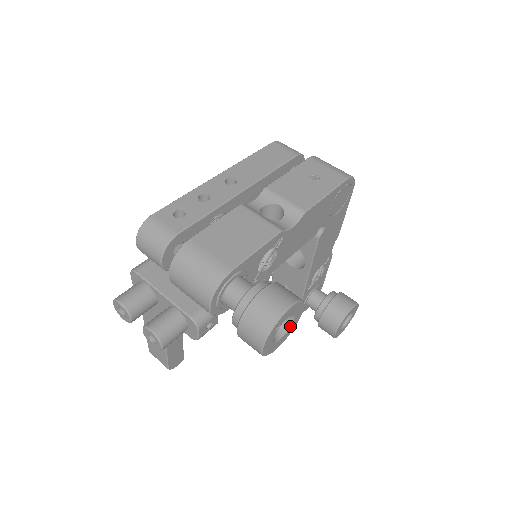
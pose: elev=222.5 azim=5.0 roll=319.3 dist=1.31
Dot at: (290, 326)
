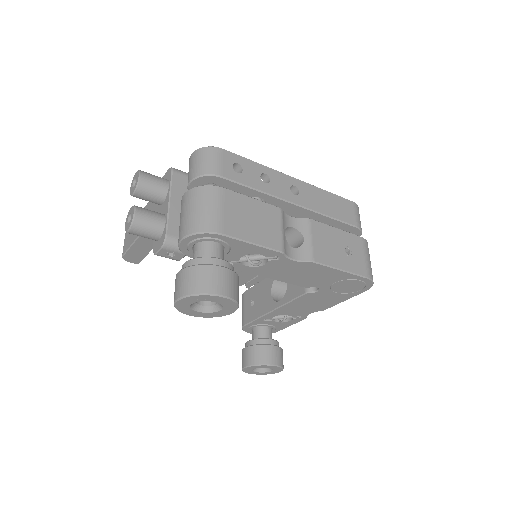
Dot at: (213, 312)
